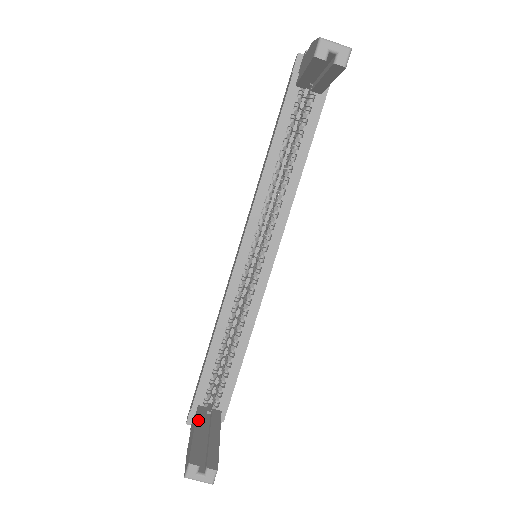
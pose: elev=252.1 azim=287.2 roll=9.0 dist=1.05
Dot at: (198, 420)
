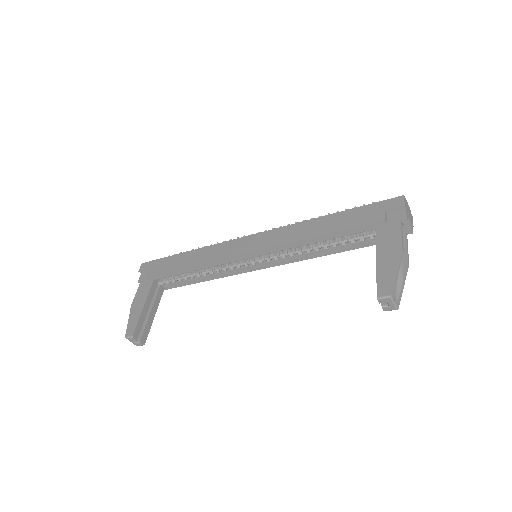
Dot at: (149, 296)
